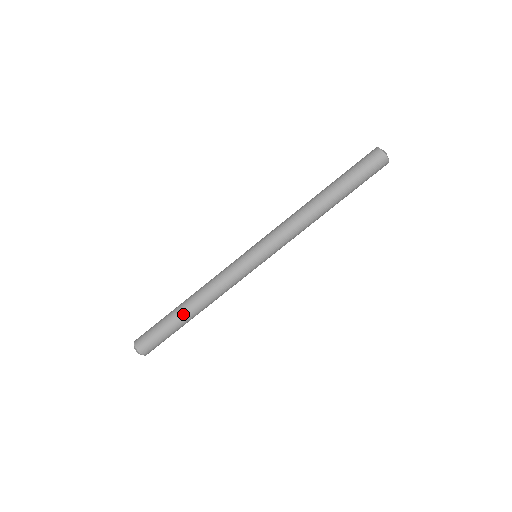
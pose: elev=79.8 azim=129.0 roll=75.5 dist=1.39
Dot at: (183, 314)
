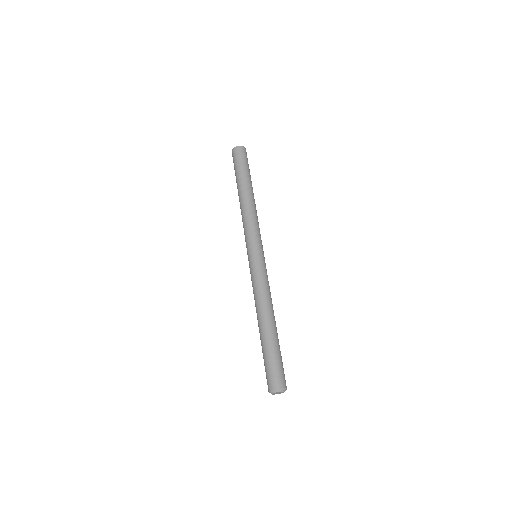
Dot at: (263, 331)
